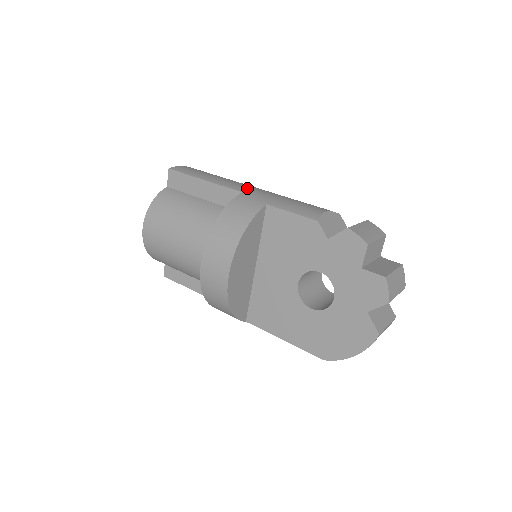
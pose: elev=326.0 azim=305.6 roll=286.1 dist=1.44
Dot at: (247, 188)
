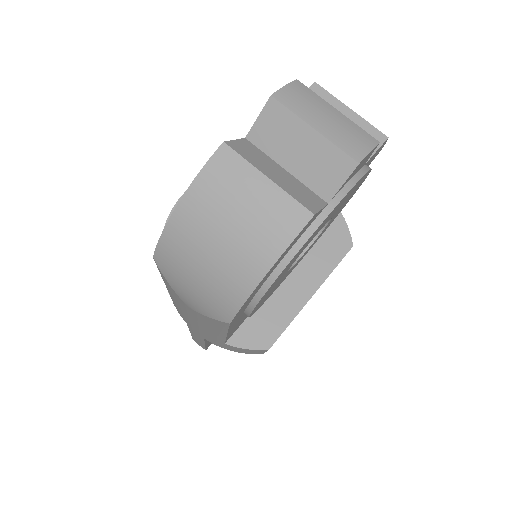
Dot at: occluded
